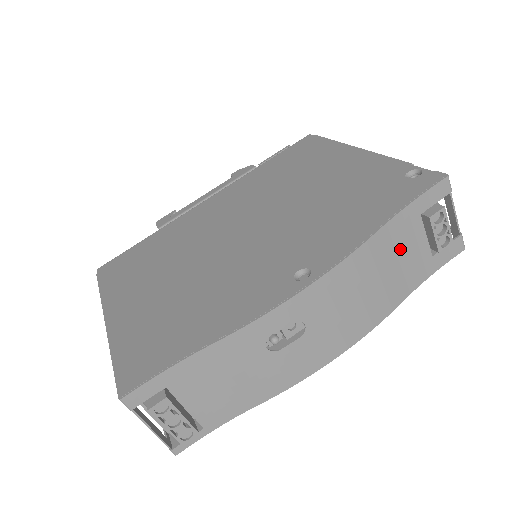
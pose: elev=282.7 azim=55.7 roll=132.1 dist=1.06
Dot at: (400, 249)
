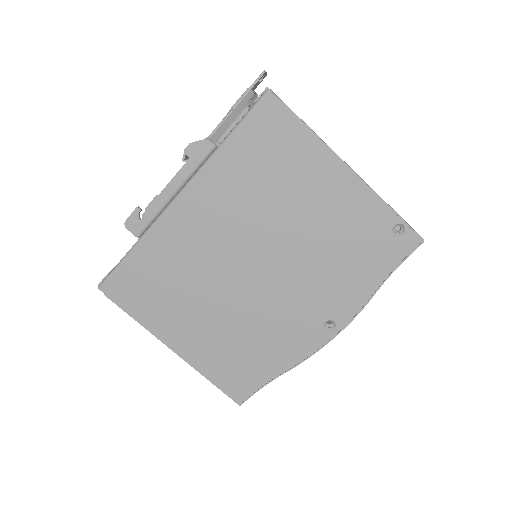
Dot at: occluded
